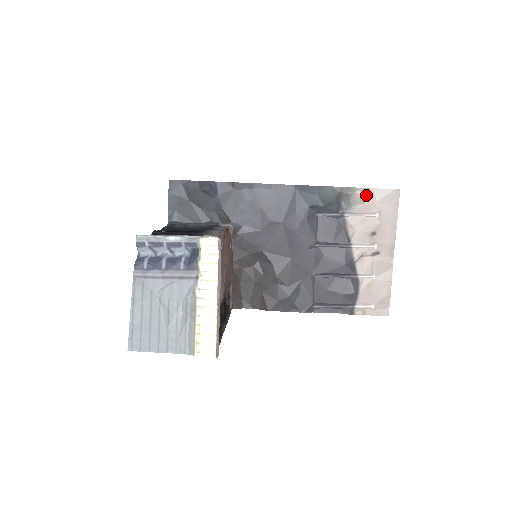
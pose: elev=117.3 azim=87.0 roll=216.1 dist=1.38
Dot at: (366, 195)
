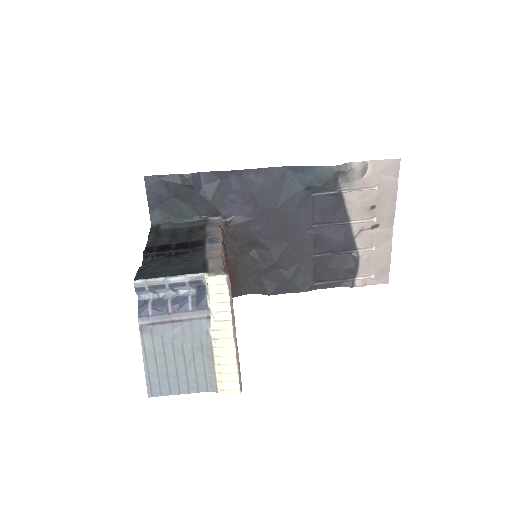
Dot at: (365, 169)
